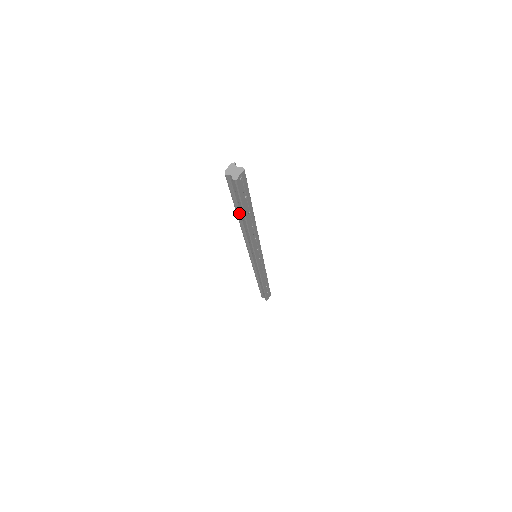
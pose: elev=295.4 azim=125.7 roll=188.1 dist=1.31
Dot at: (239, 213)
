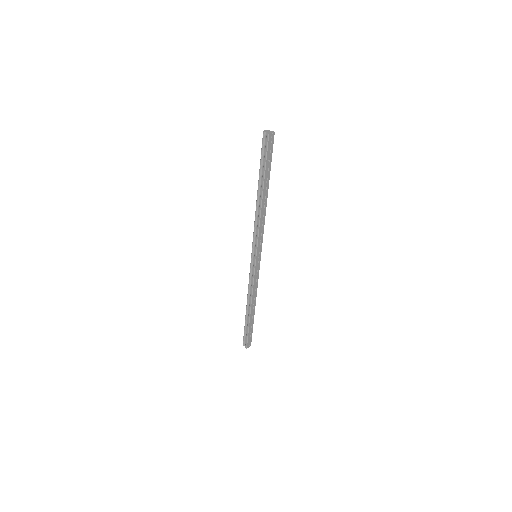
Dot at: (260, 181)
